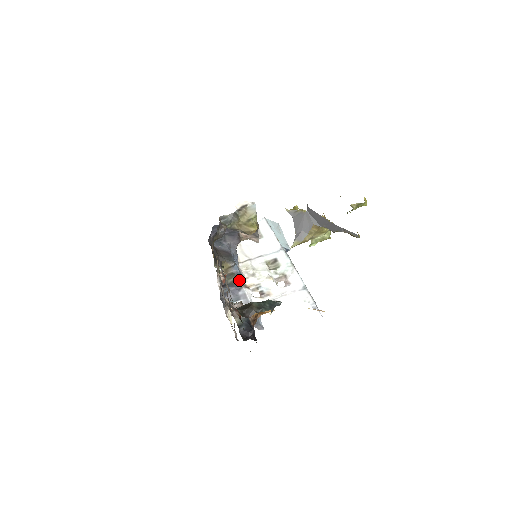
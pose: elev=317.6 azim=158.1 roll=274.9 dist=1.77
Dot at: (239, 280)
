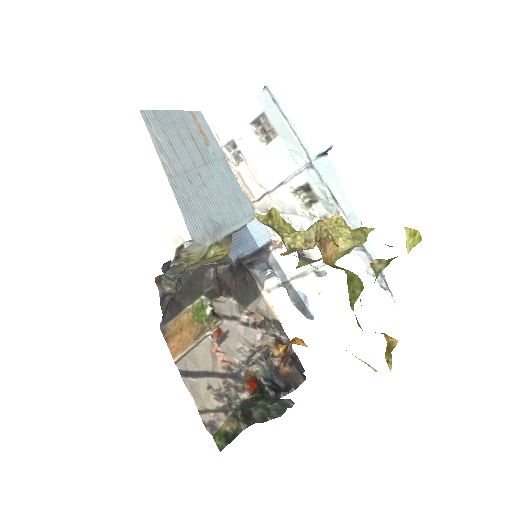
Dot at: (258, 253)
